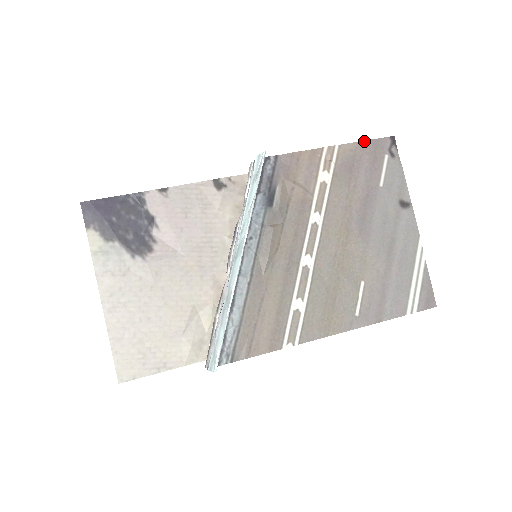
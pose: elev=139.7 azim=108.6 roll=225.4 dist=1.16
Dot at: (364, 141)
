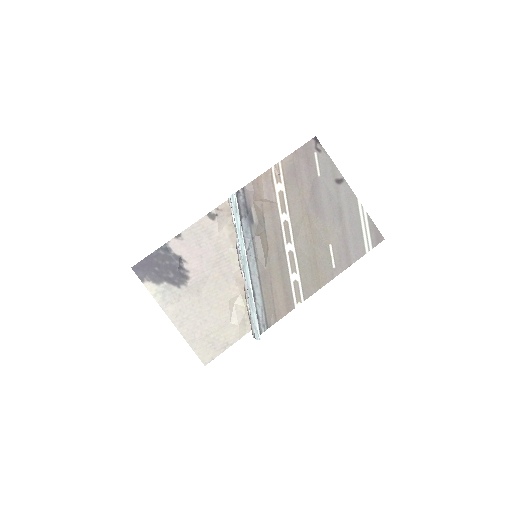
Dot at: (296, 150)
